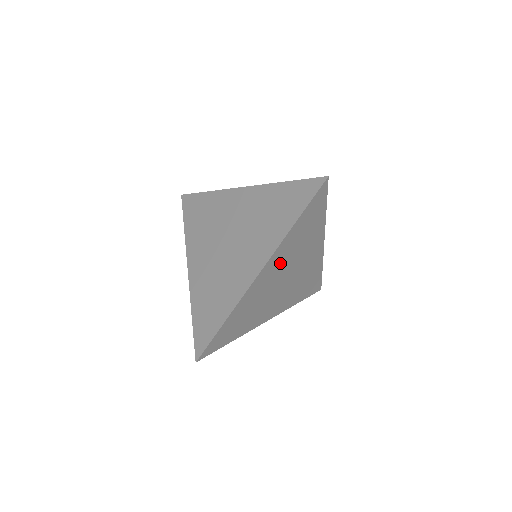
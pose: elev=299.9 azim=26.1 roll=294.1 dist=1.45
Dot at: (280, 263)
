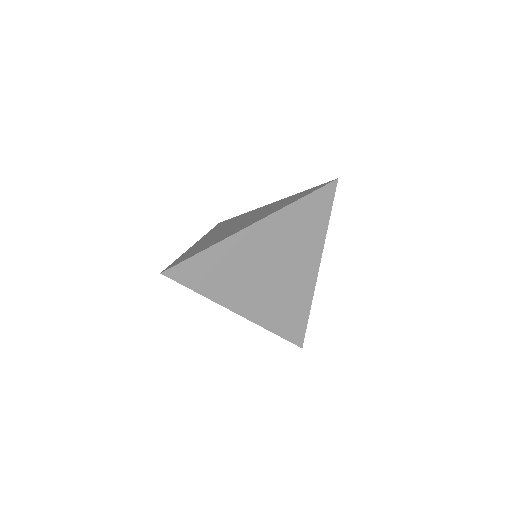
Dot at: (274, 237)
